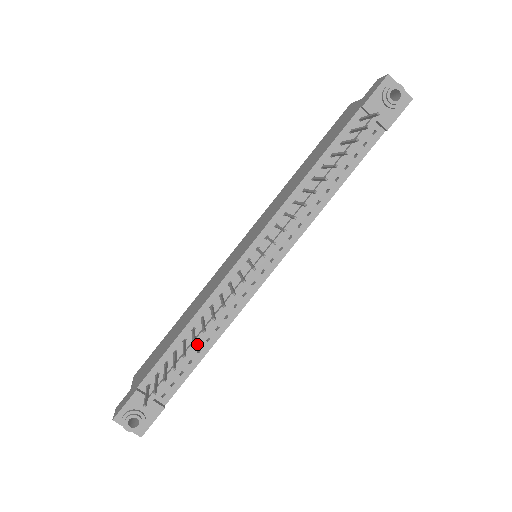
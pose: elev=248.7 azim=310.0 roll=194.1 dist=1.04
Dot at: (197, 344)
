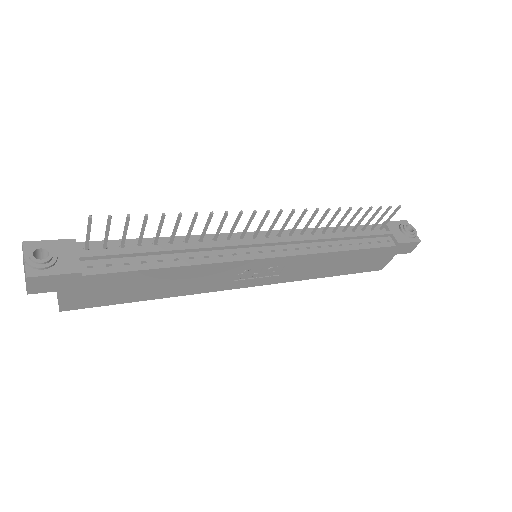
Dot at: (166, 250)
